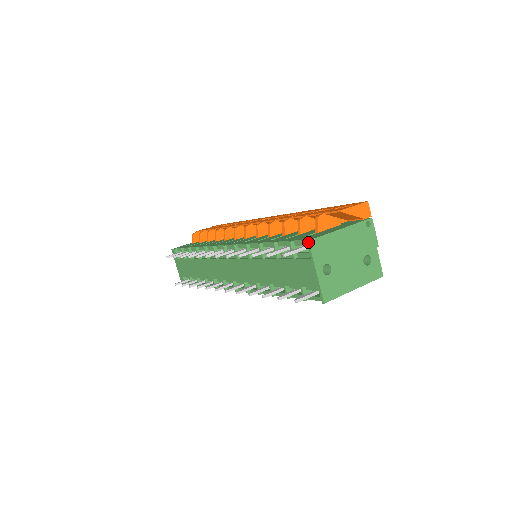
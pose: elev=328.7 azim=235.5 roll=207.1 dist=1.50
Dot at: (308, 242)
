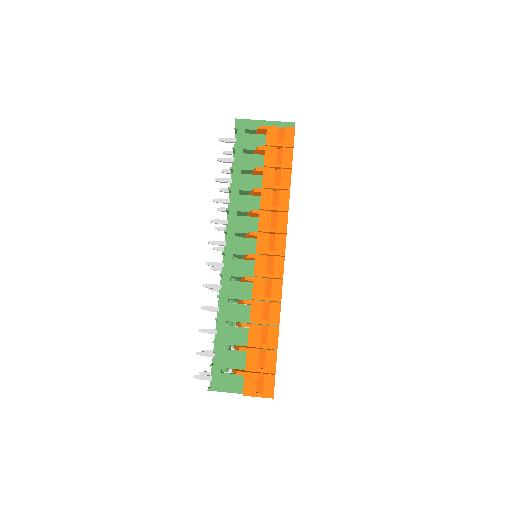
Dot at: (207, 390)
